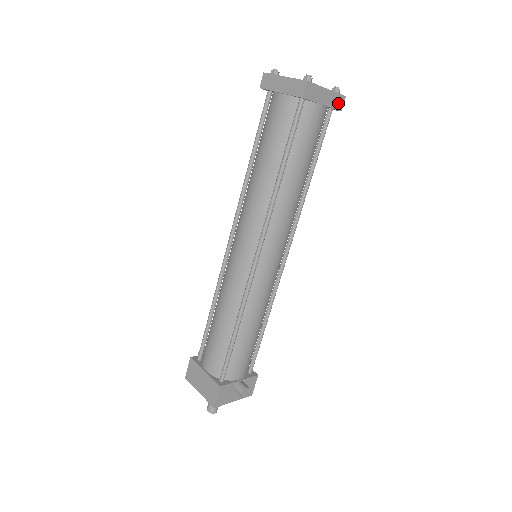
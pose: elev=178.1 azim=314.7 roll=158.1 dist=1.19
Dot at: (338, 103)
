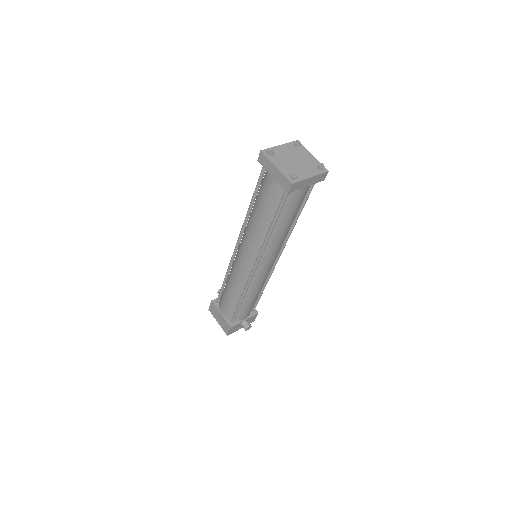
Dot at: (321, 178)
